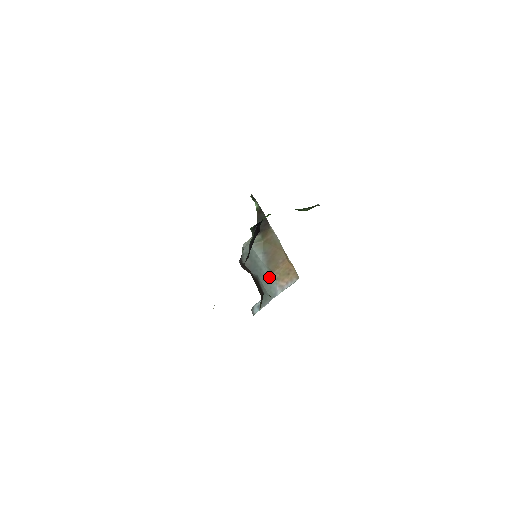
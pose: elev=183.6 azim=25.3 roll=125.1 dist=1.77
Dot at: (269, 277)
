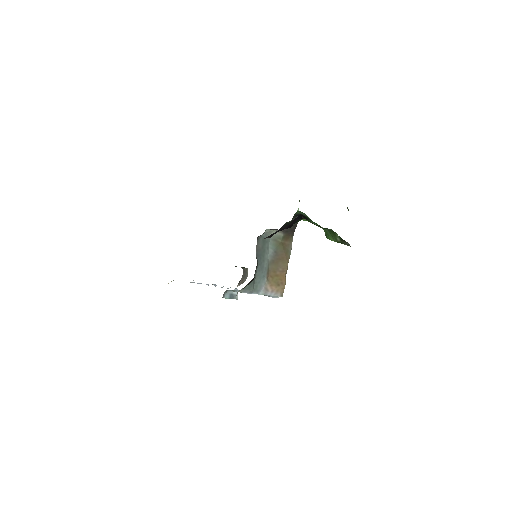
Dot at: (264, 273)
